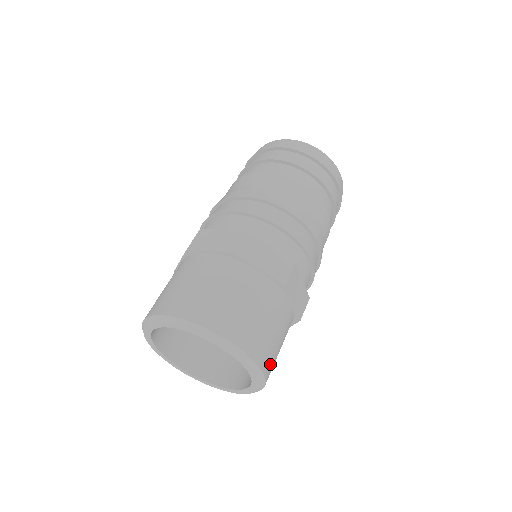
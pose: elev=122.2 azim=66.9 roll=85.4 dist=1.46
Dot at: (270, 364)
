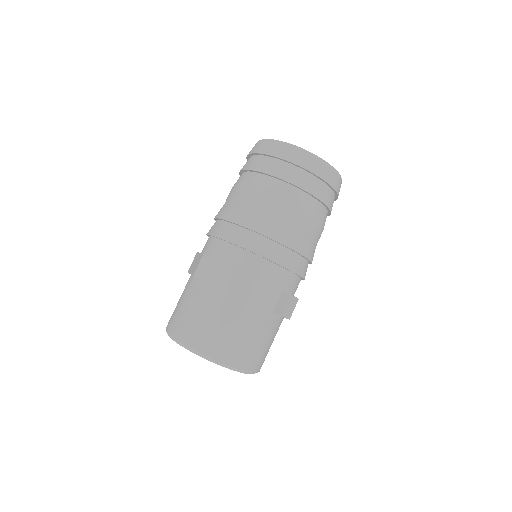
Dot at: (262, 362)
